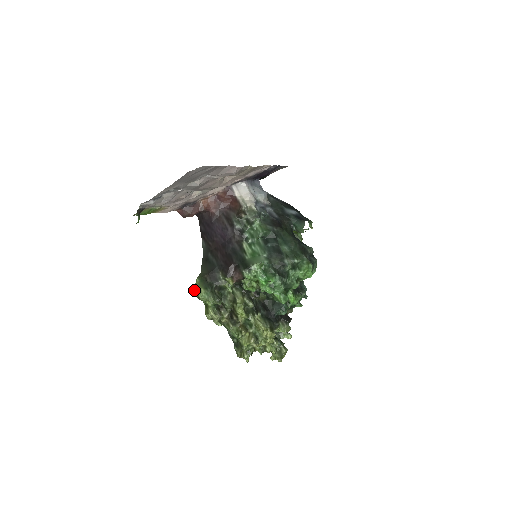
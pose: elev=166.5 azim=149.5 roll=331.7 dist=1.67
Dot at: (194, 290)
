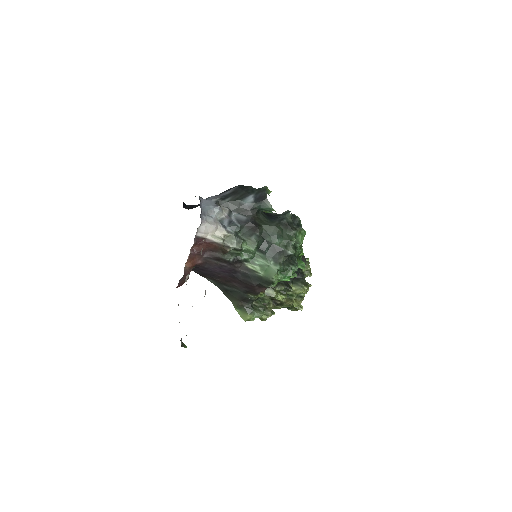
Dot at: occluded
